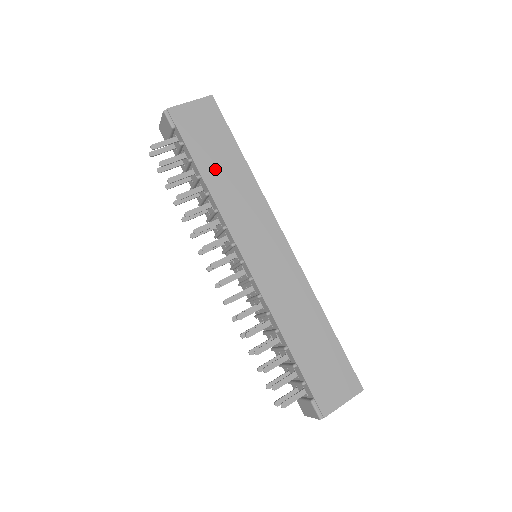
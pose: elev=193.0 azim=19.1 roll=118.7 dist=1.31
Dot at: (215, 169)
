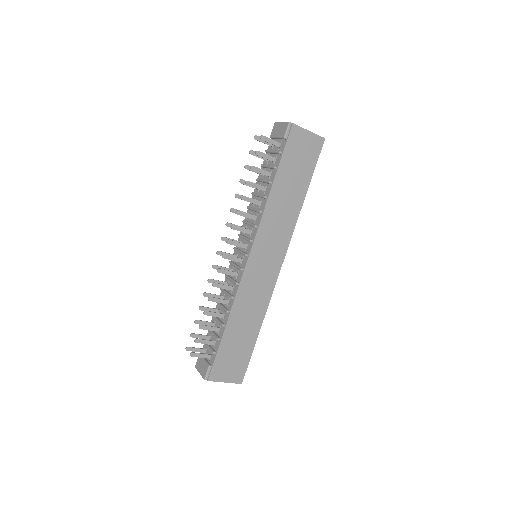
Dot at: (284, 187)
